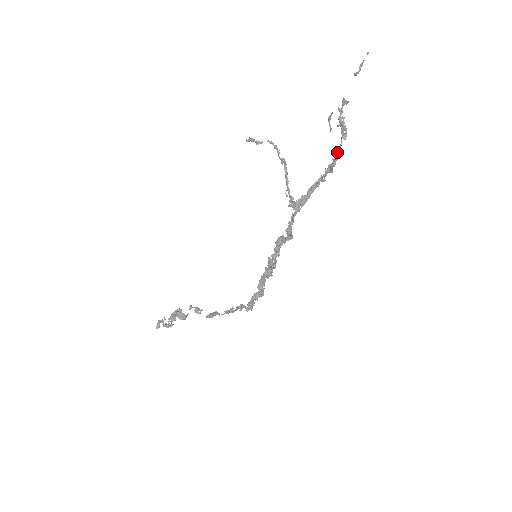
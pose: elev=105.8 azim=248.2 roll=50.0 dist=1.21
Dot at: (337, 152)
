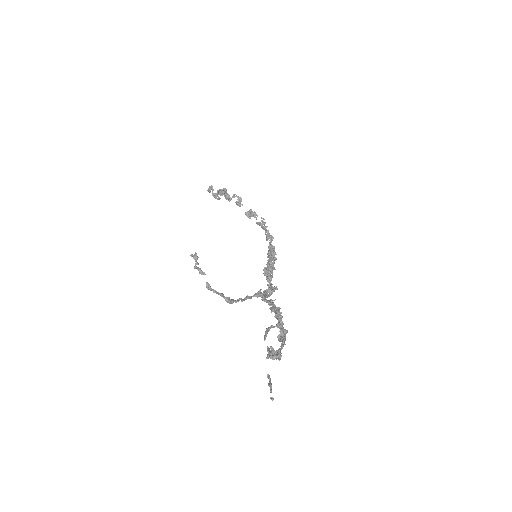
Dot at: (282, 342)
